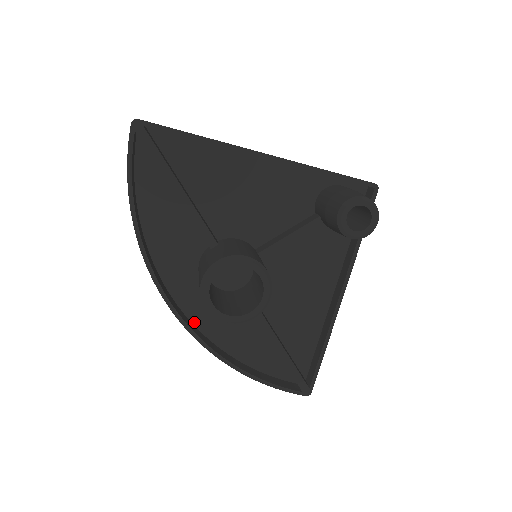
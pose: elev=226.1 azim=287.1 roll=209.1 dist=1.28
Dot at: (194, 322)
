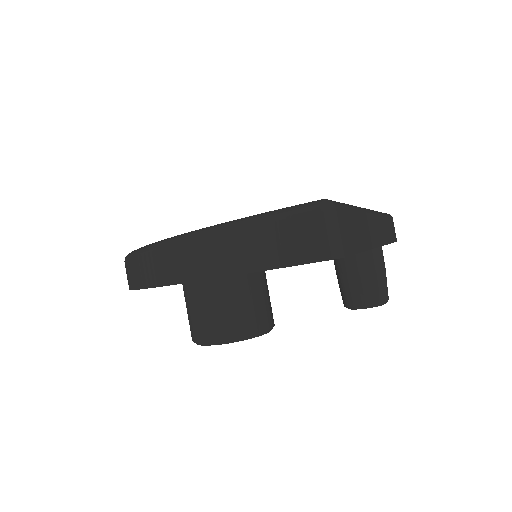
Dot at: occluded
